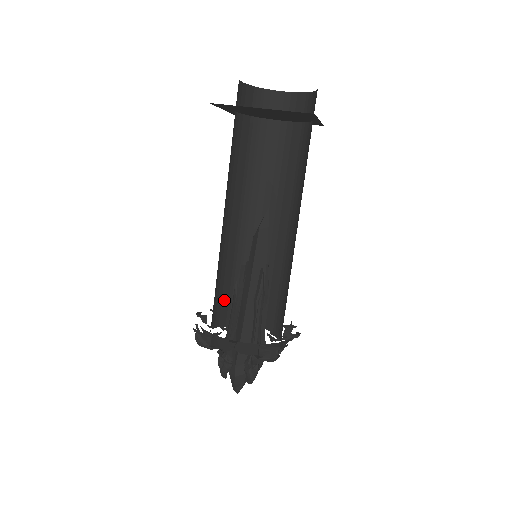
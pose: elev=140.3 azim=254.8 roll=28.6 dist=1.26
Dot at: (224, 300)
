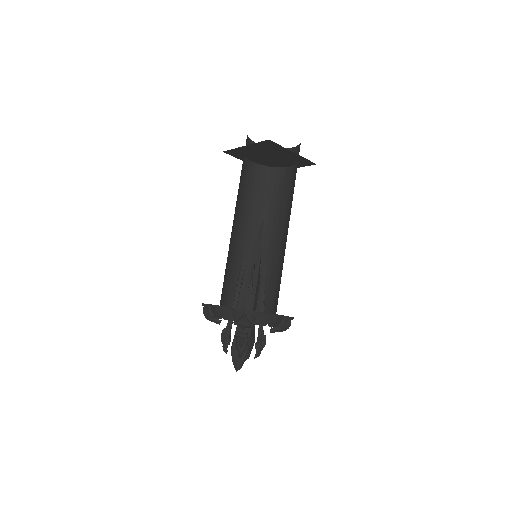
Dot at: occluded
